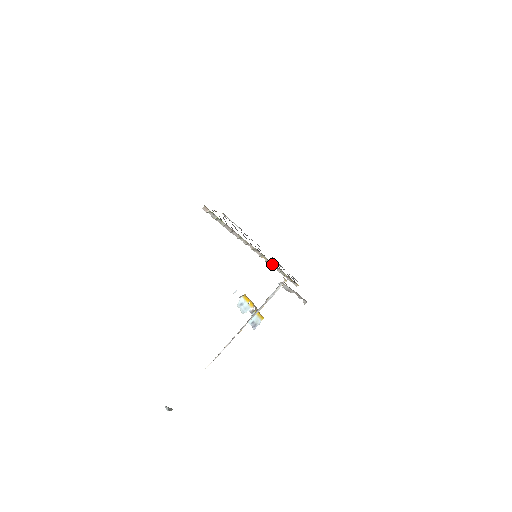
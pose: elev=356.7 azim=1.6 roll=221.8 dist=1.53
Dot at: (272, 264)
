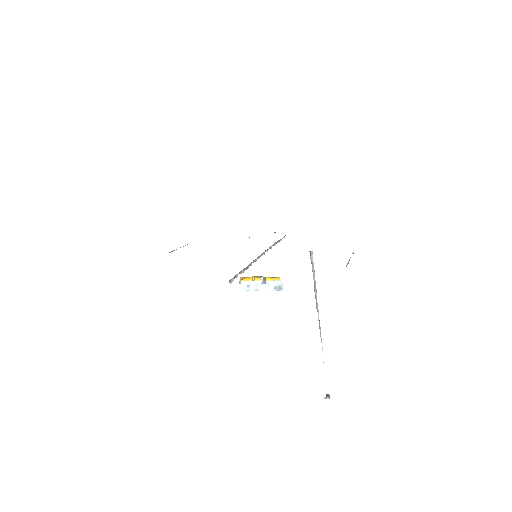
Dot at: (270, 247)
